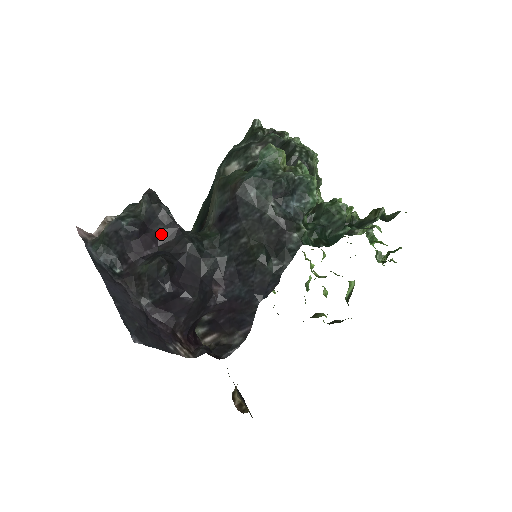
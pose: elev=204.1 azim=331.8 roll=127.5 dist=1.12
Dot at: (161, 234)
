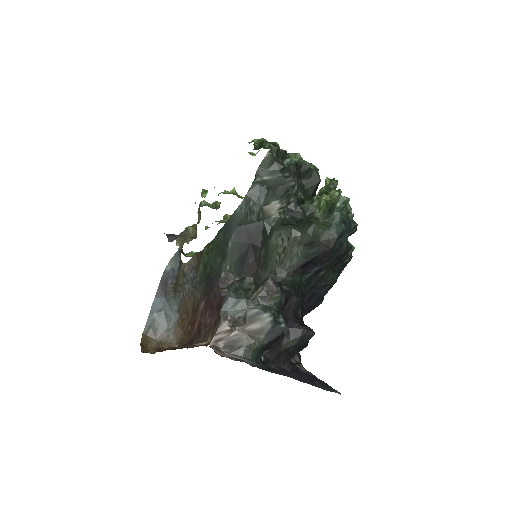
Dot at: (283, 308)
